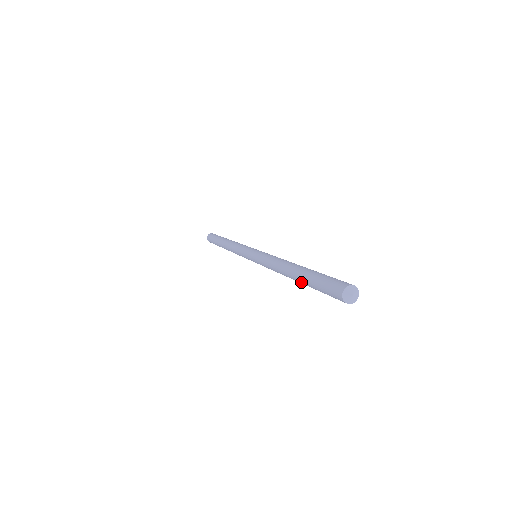
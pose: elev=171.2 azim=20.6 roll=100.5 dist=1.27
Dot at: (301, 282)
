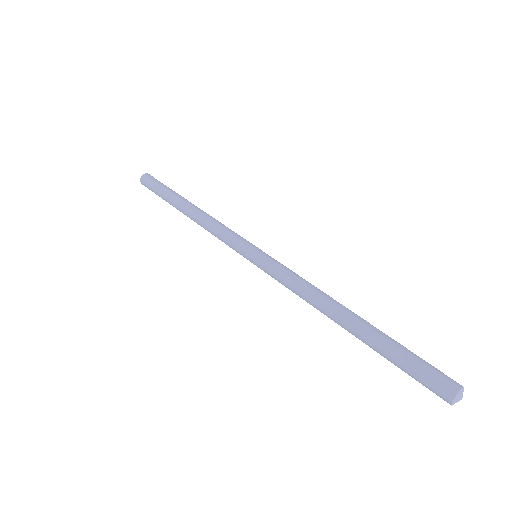
Dot at: (364, 339)
